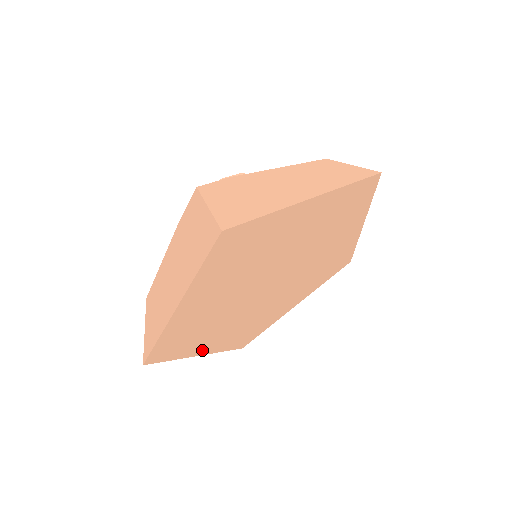
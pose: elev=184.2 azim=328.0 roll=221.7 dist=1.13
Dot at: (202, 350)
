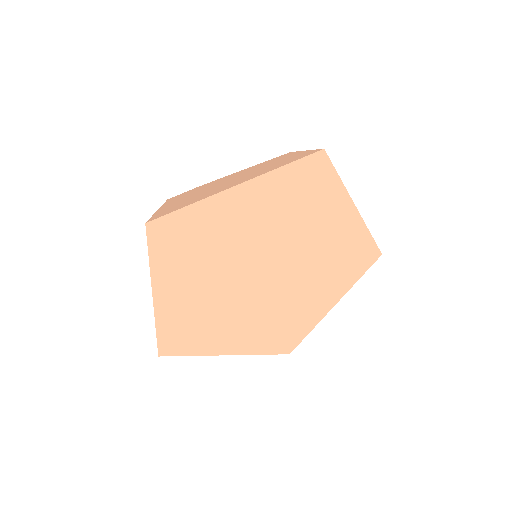
Dot at: (227, 349)
